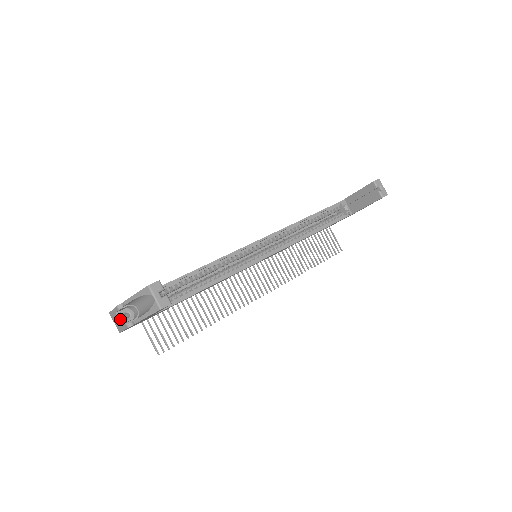
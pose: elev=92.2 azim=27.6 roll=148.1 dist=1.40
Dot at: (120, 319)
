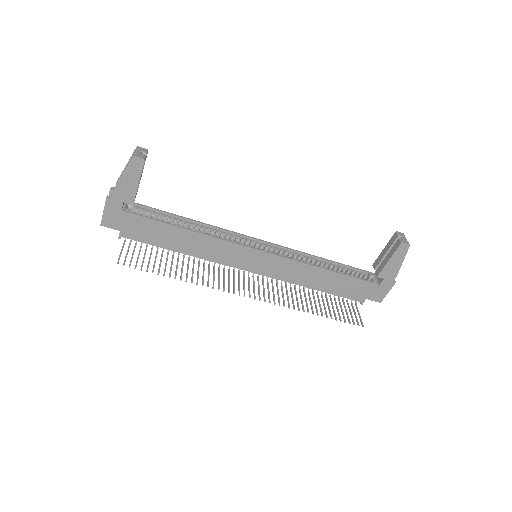
Dot at: occluded
